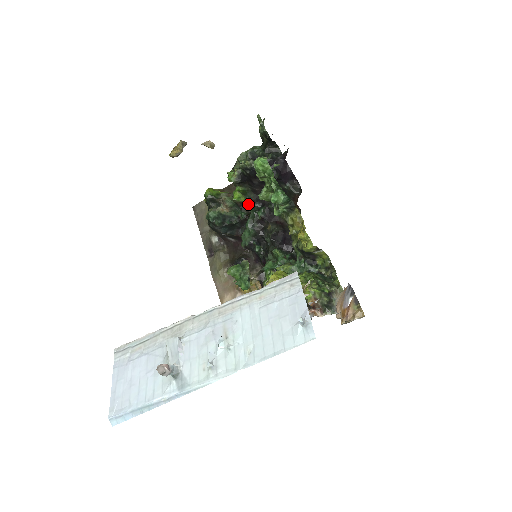
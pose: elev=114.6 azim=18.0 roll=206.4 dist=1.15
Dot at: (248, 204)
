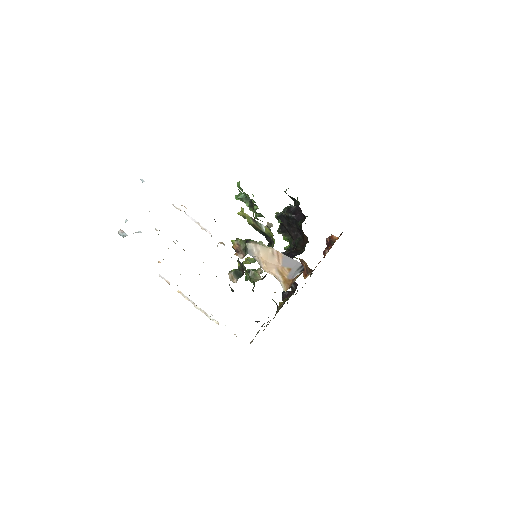
Dot at: occluded
